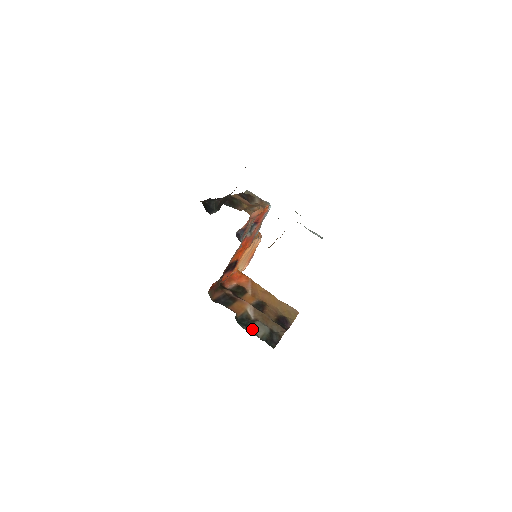
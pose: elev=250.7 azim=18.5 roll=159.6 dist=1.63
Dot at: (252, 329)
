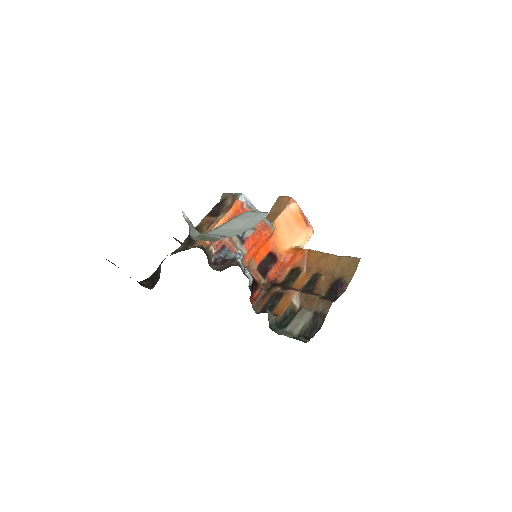
Dot at: (290, 327)
